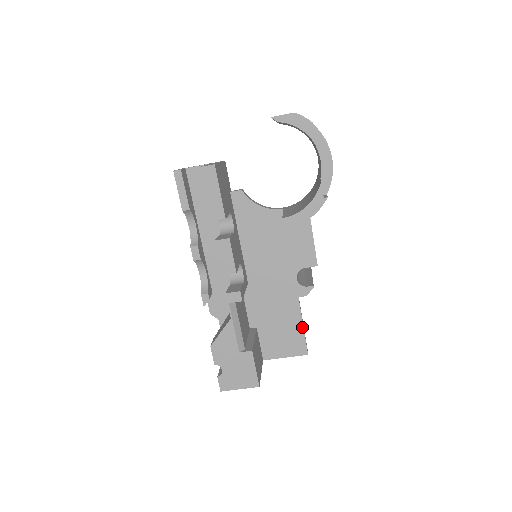
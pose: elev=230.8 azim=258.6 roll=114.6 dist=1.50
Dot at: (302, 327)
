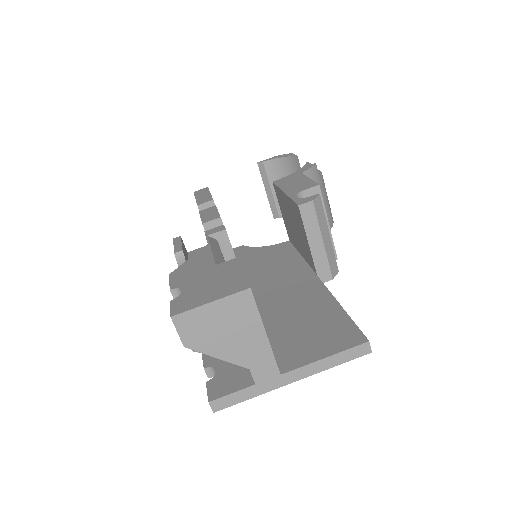
Dot at: (343, 312)
